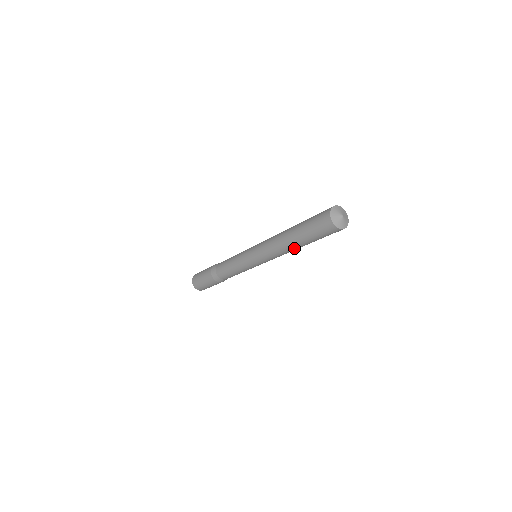
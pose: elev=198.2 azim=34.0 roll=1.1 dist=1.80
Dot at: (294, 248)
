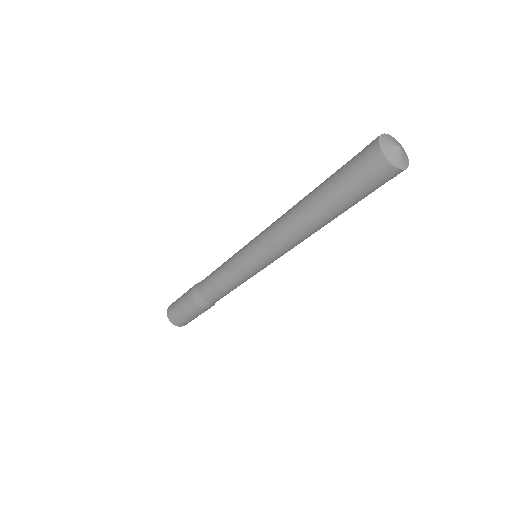
Dot at: (309, 219)
